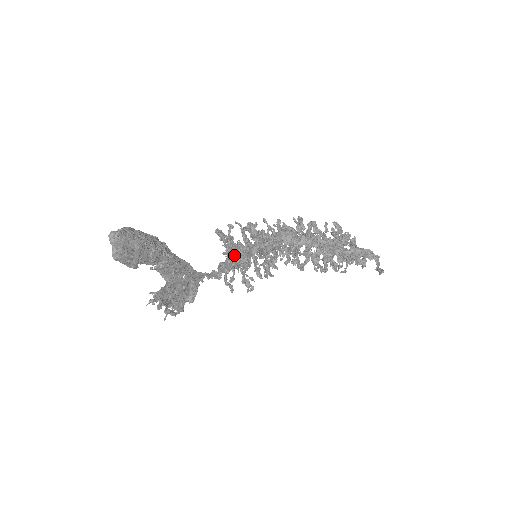
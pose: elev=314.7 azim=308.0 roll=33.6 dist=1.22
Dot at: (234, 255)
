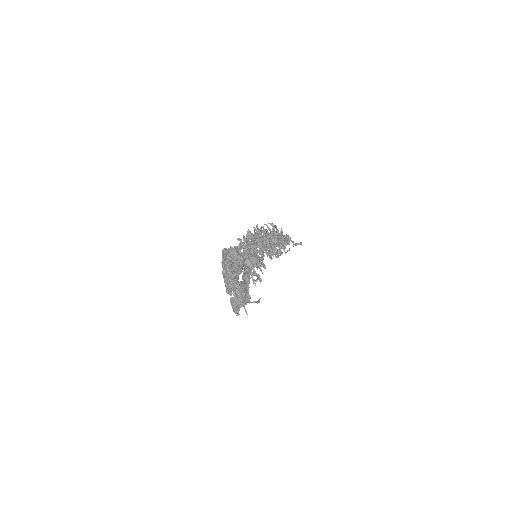
Dot at: (248, 259)
